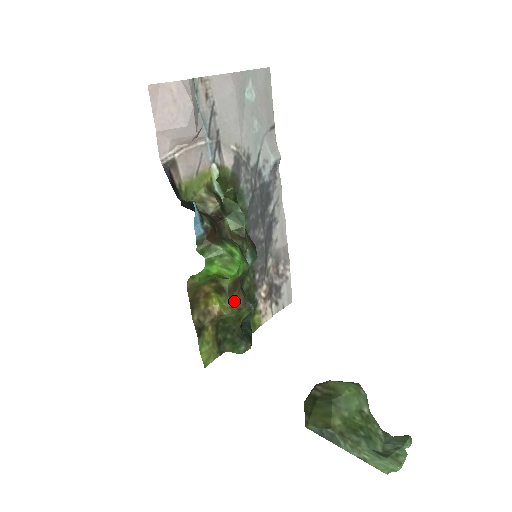
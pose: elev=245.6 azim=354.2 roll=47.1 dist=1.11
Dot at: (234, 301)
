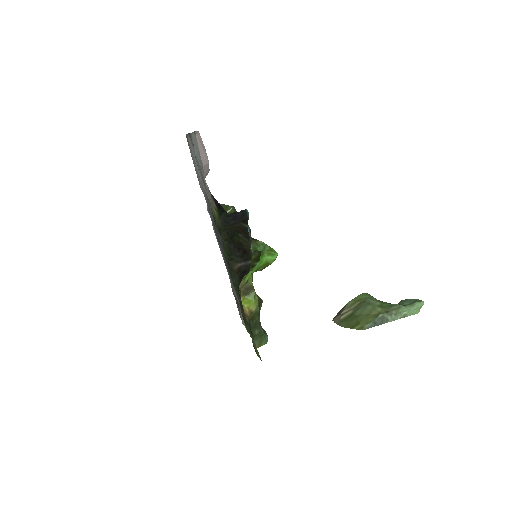
Dot at: (257, 296)
